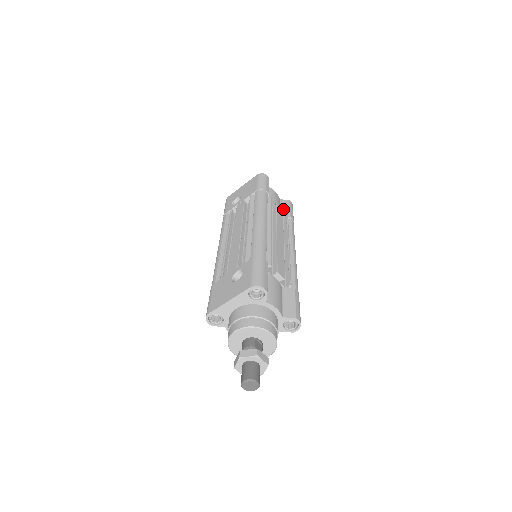
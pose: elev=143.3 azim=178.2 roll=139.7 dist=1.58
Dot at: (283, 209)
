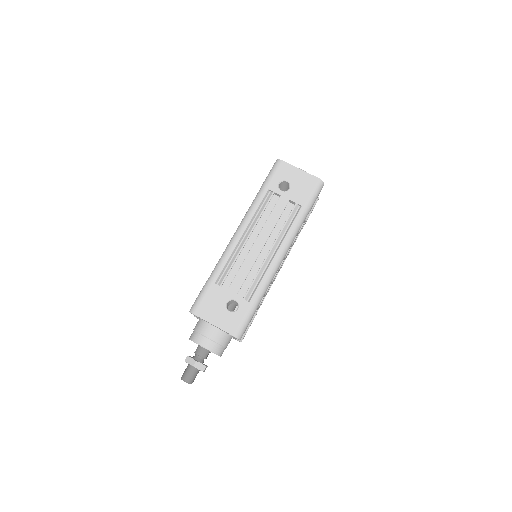
Dot at: occluded
